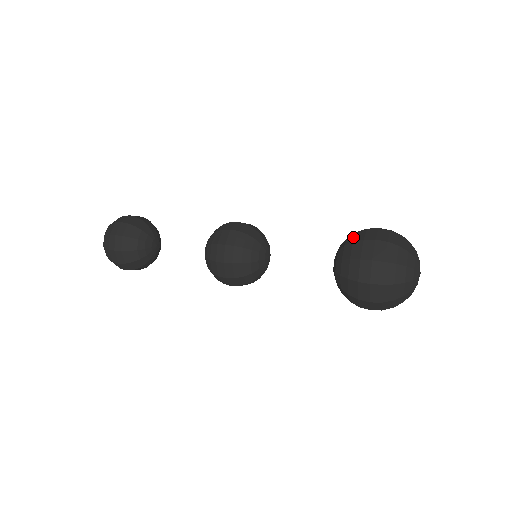
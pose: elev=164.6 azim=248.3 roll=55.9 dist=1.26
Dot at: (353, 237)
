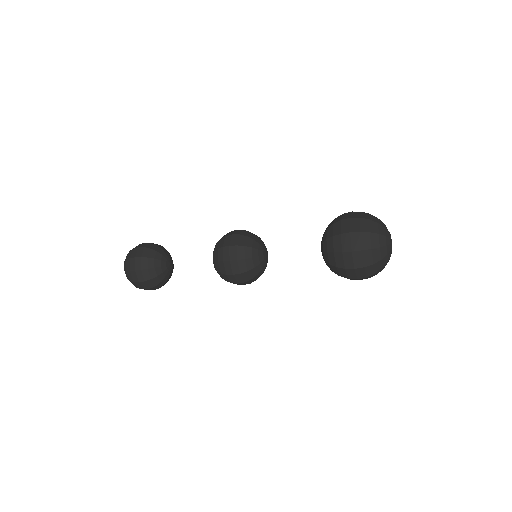
Dot at: (331, 230)
